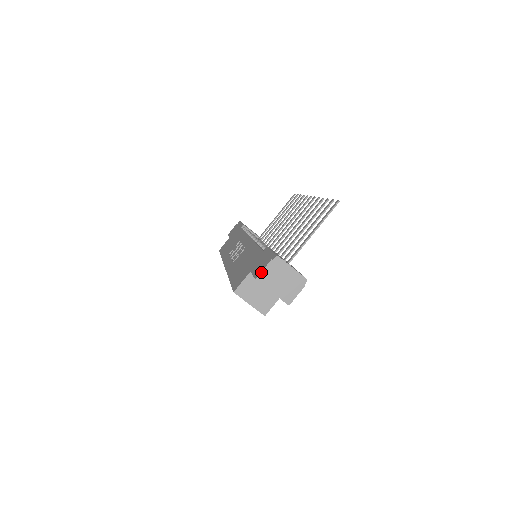
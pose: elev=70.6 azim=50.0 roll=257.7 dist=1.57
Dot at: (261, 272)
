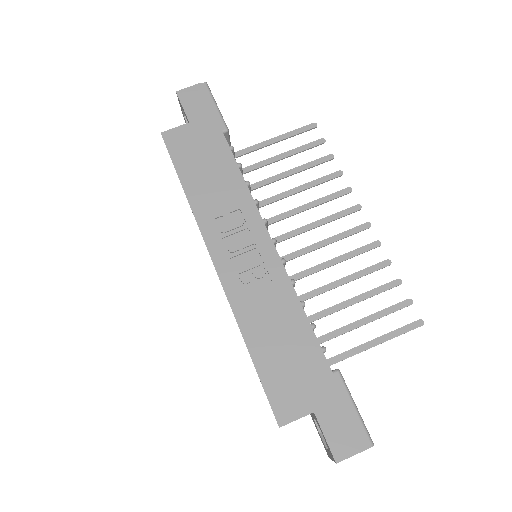
Dot at: occluded
